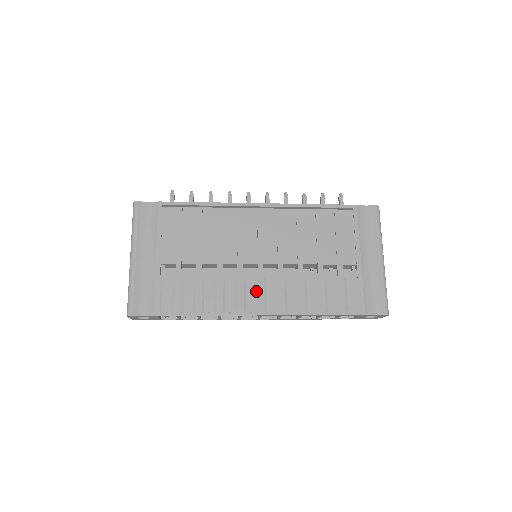
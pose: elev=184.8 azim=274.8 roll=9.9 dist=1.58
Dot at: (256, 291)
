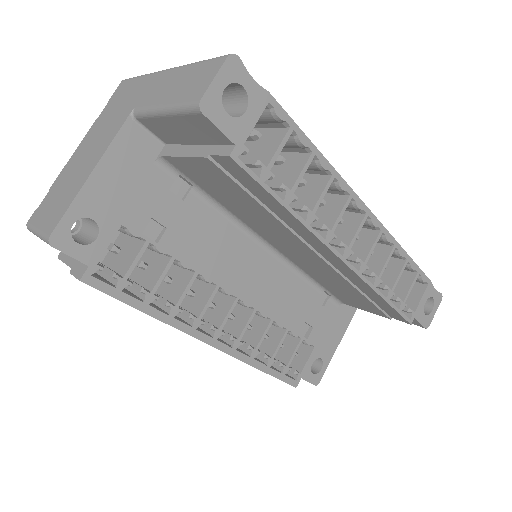
Dot at: occluded
